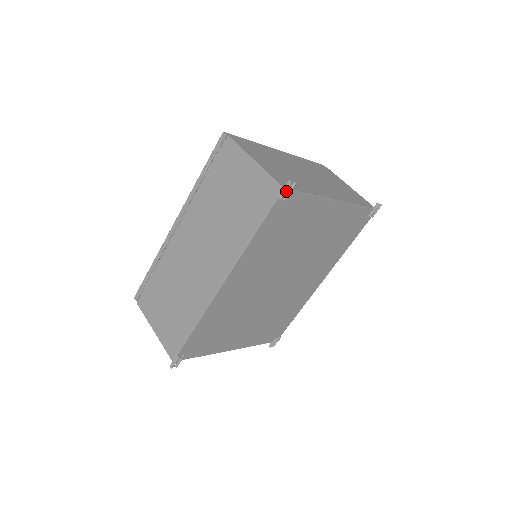
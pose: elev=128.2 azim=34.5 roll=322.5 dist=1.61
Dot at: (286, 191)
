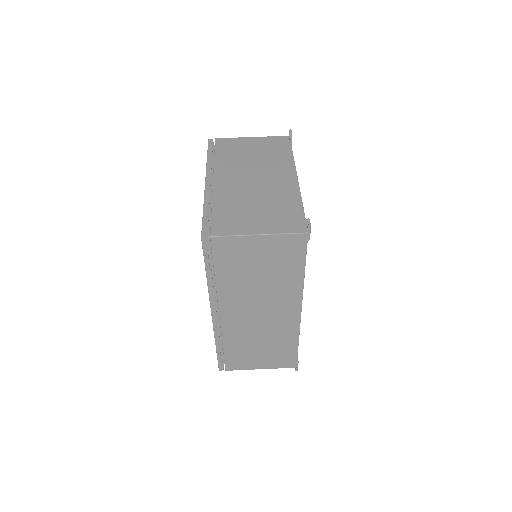
Dot at: (308, 231)
